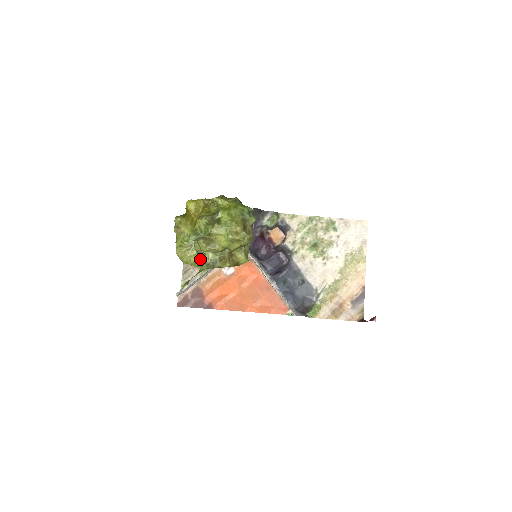
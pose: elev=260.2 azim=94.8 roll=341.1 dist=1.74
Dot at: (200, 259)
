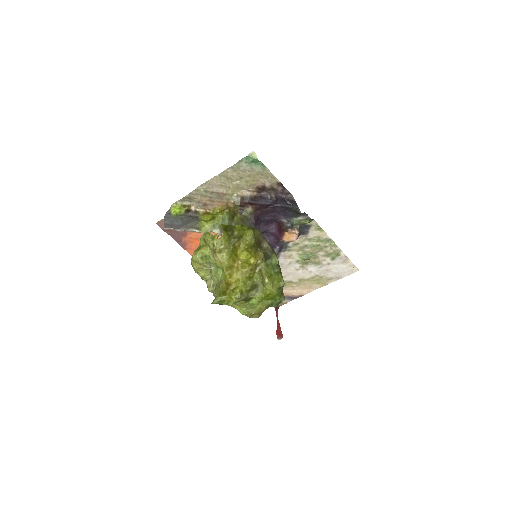
Dot at: (207, 279)
